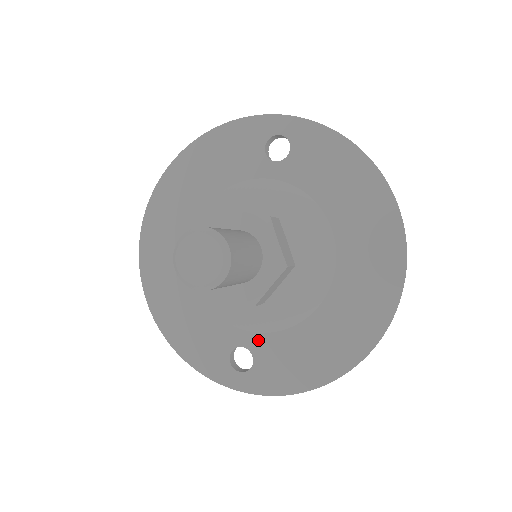
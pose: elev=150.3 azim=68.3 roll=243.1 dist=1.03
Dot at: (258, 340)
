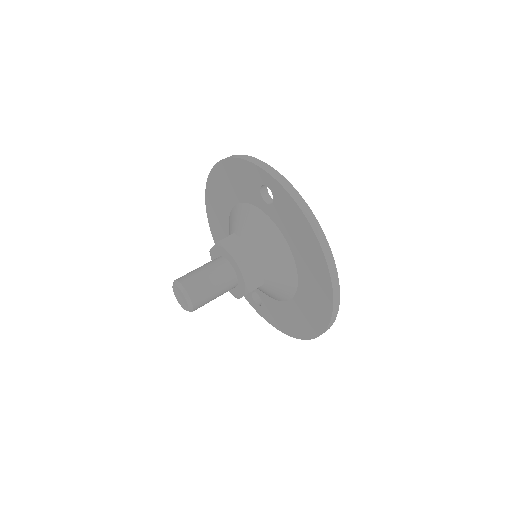
Dot at: (263, 295)
